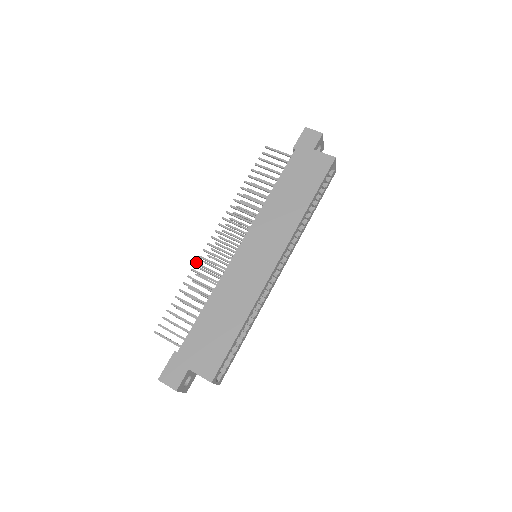
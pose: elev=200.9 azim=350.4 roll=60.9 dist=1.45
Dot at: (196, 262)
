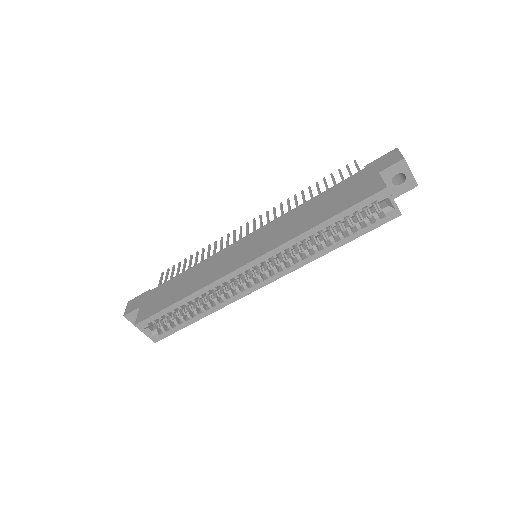
Dot at: (222, 237)
